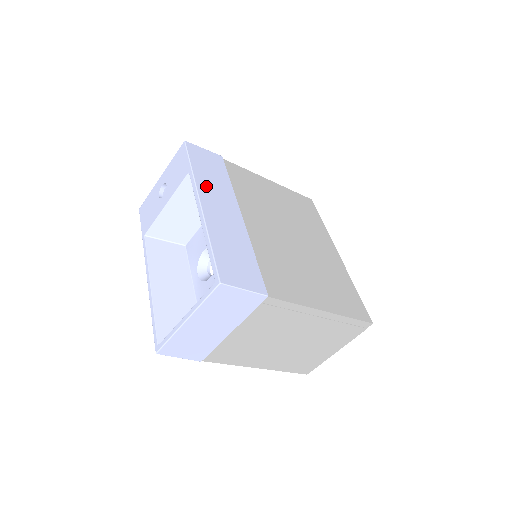
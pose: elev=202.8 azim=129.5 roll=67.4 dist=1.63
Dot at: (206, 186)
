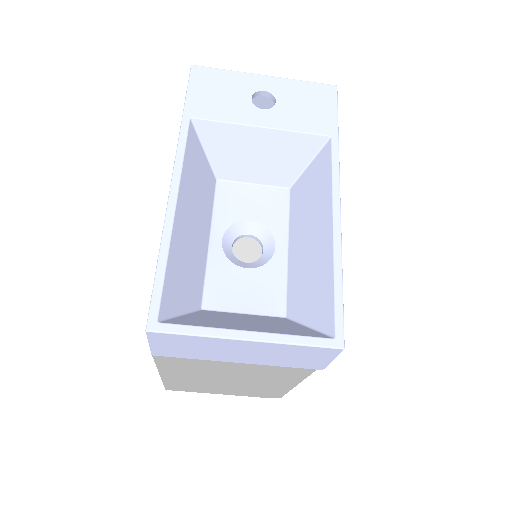
Dot at: occluded
